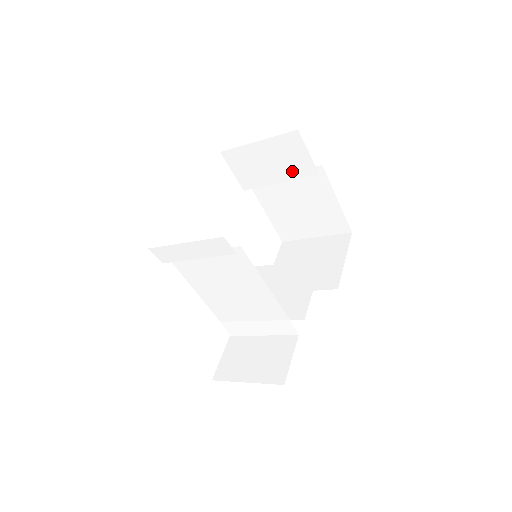
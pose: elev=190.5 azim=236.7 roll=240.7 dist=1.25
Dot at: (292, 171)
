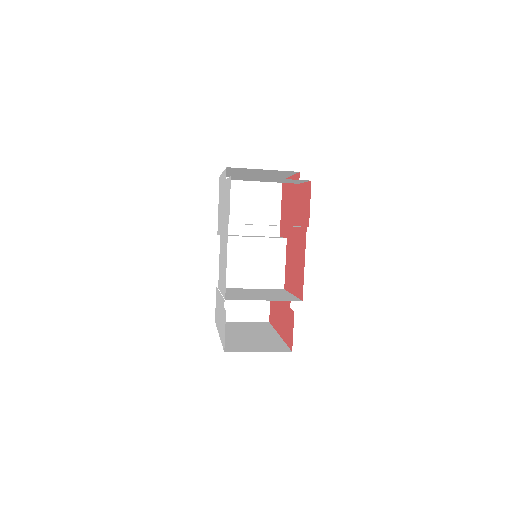
Dot at: occluded
